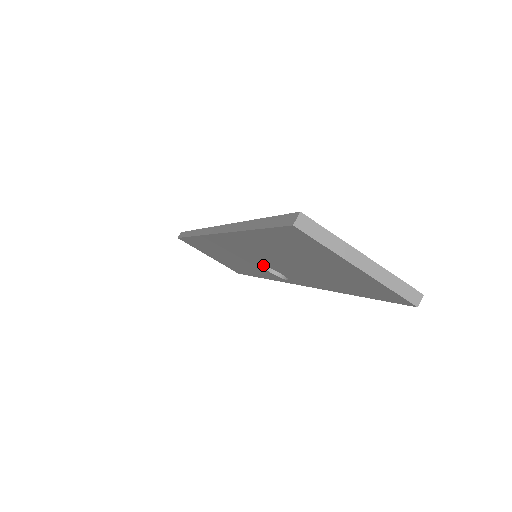
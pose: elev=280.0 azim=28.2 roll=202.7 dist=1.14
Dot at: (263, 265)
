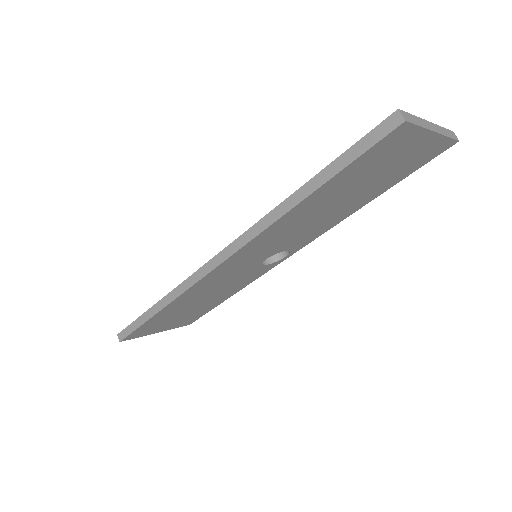
Dot at: (266, 258)
